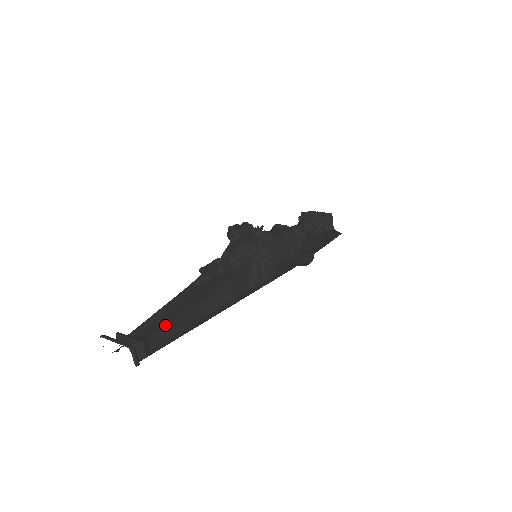
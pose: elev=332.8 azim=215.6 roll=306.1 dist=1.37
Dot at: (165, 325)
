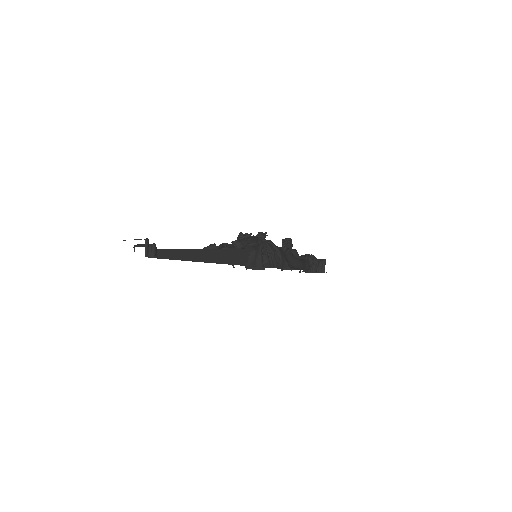
Dot at: (174, 249)
